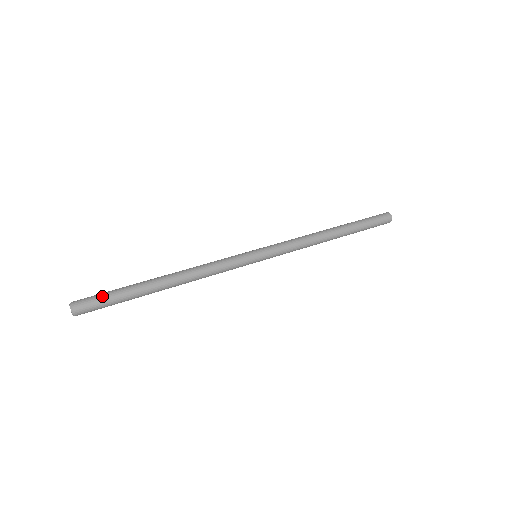
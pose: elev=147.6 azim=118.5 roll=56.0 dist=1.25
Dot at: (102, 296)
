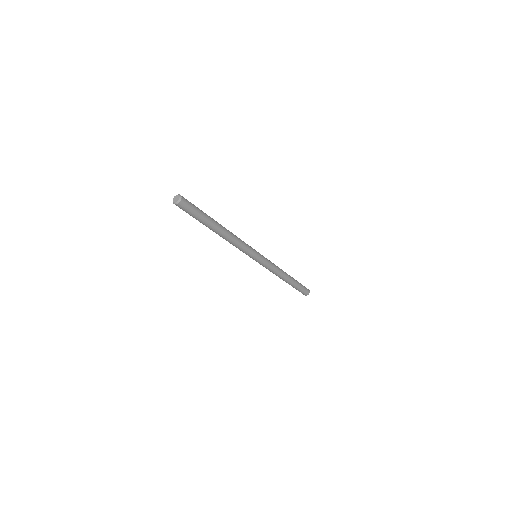
Dot at: (195, 206)
